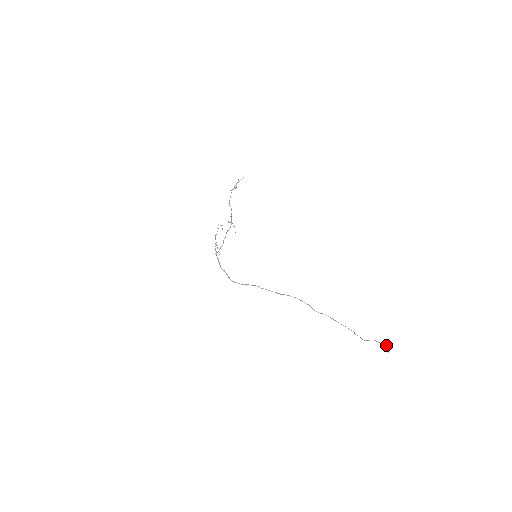
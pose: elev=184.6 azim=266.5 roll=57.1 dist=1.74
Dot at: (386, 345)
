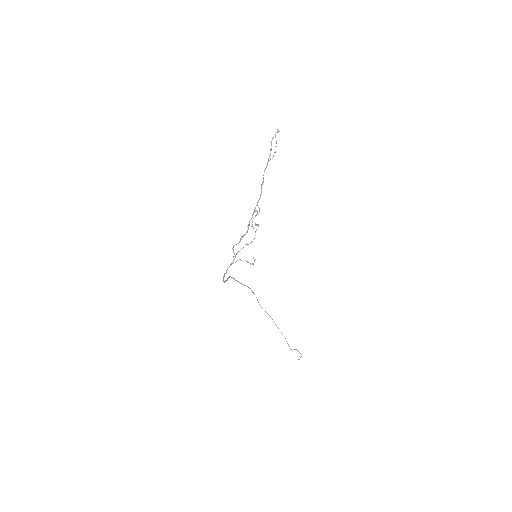
Dot at: occluded
